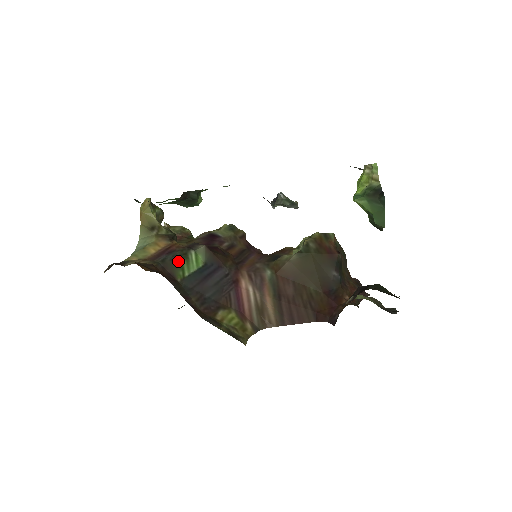
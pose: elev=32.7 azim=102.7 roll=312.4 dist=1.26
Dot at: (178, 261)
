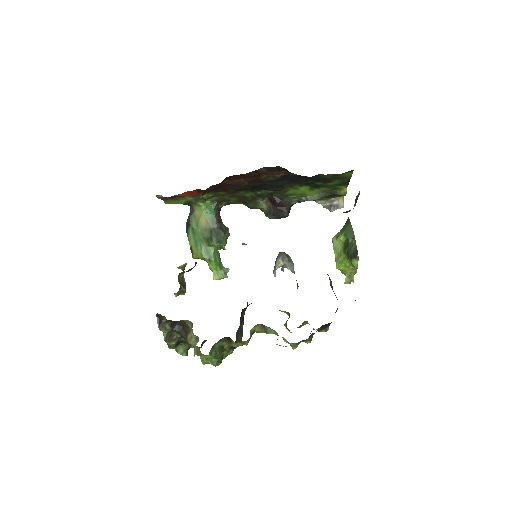
Dot at: occluded
